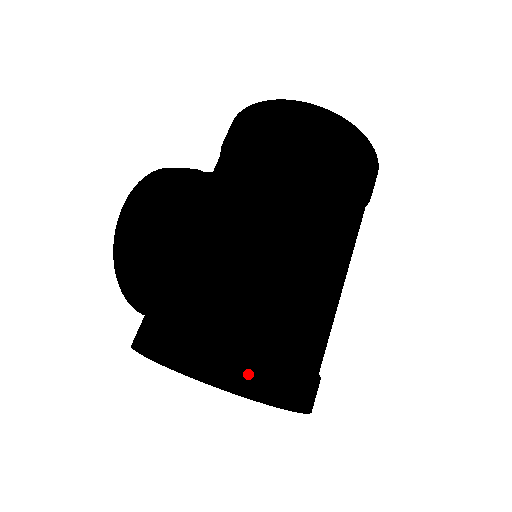
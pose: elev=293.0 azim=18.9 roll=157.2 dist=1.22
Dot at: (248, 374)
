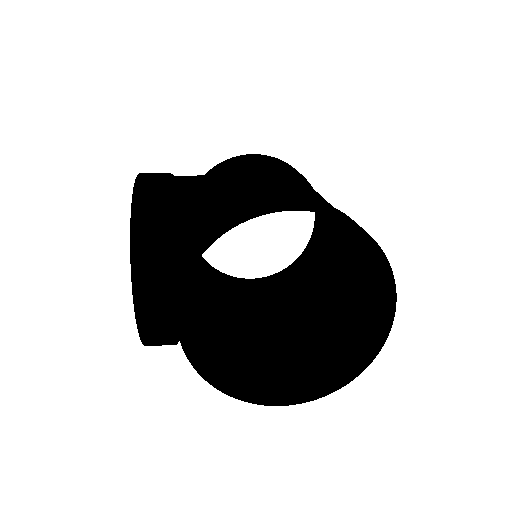
Dot at: (366, 232)
